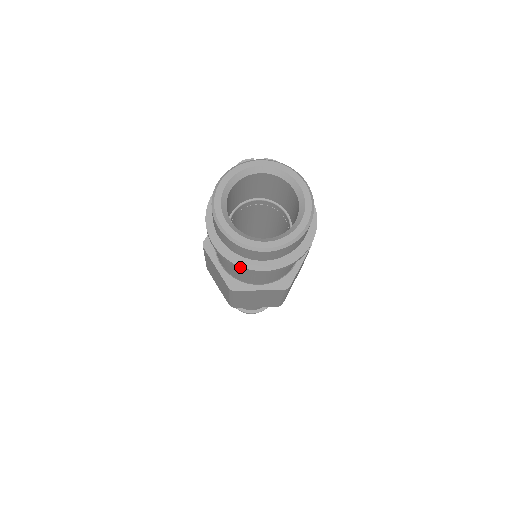
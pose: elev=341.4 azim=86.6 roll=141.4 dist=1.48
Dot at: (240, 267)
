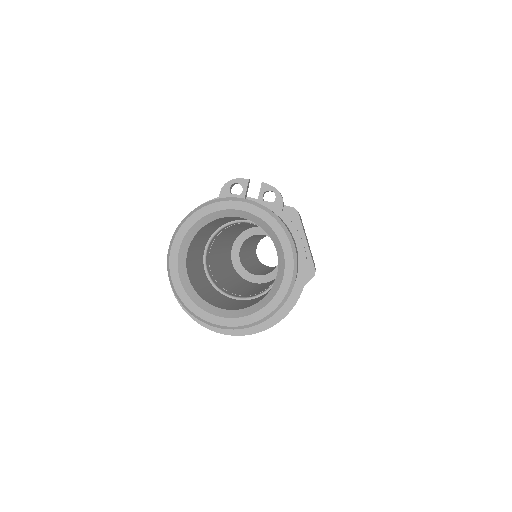
Dot at: (195, 320)
